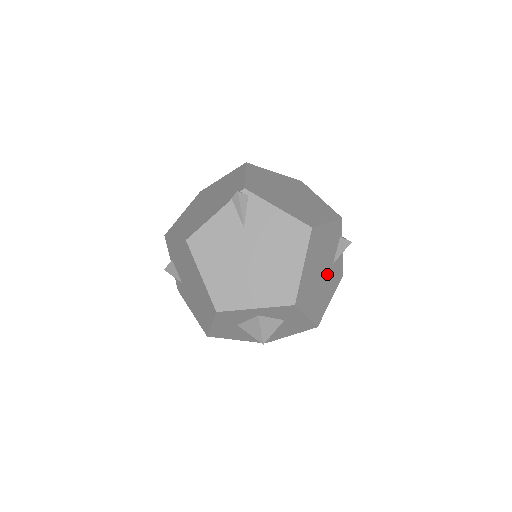
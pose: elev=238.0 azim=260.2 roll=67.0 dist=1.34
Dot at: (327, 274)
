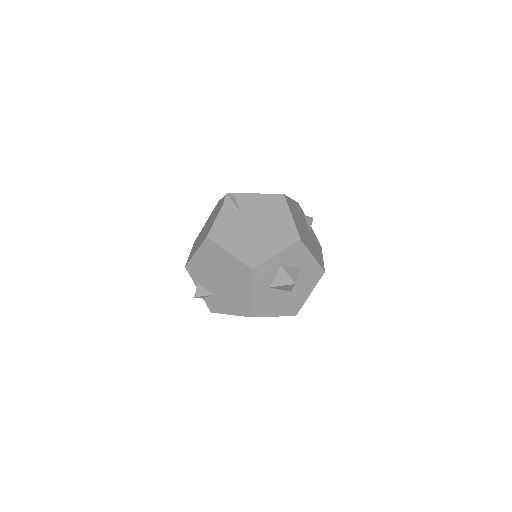
Dot at: (310, 236)
